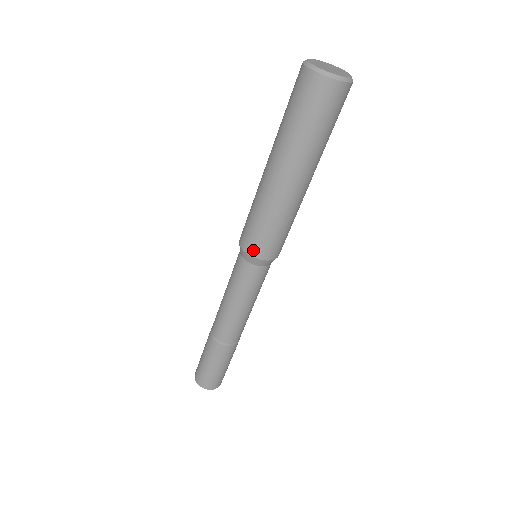
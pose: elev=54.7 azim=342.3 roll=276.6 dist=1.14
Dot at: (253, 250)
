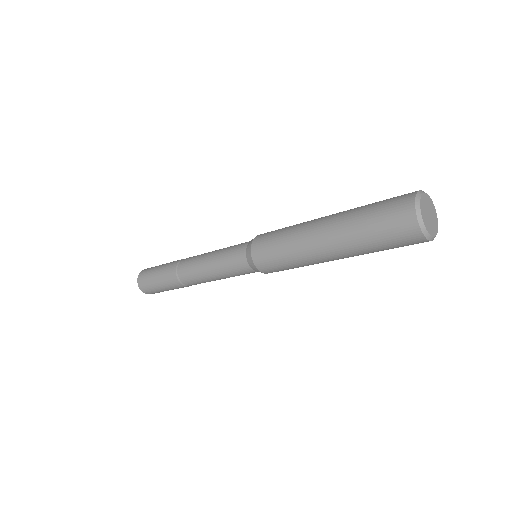
Dot at: (259, 262)
